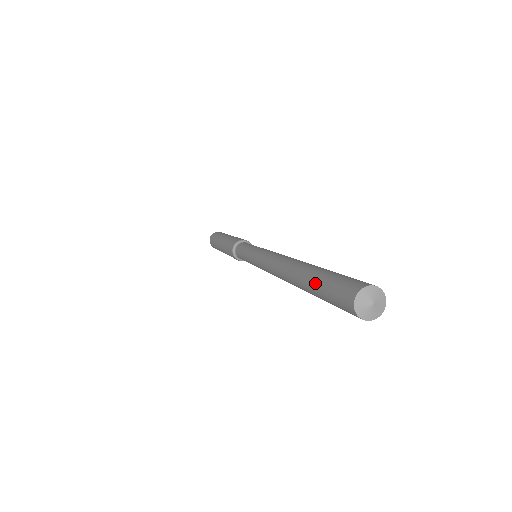
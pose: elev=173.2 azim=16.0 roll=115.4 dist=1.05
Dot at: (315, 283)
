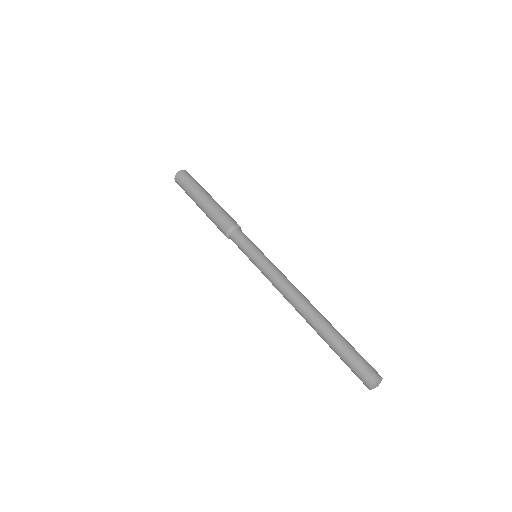
Dot at: occluded
